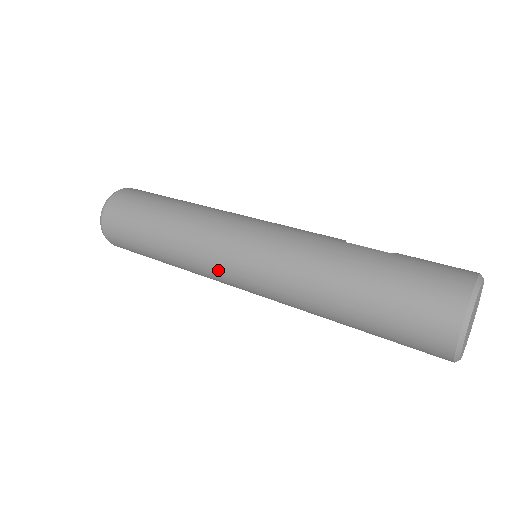
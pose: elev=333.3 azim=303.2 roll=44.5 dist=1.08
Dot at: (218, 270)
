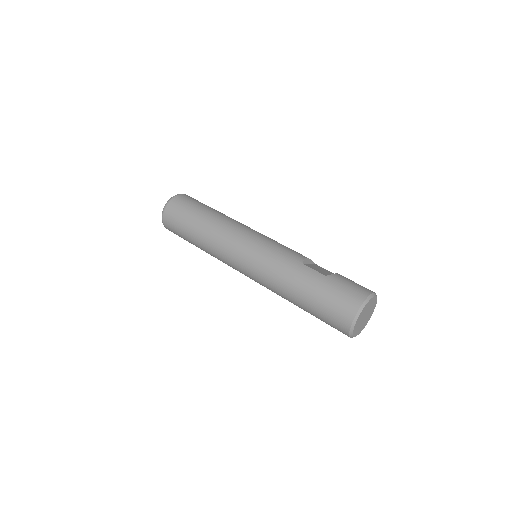
Dot at: (233, 267)
